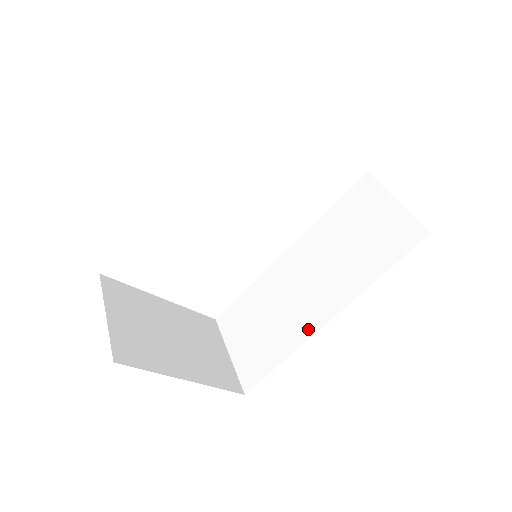
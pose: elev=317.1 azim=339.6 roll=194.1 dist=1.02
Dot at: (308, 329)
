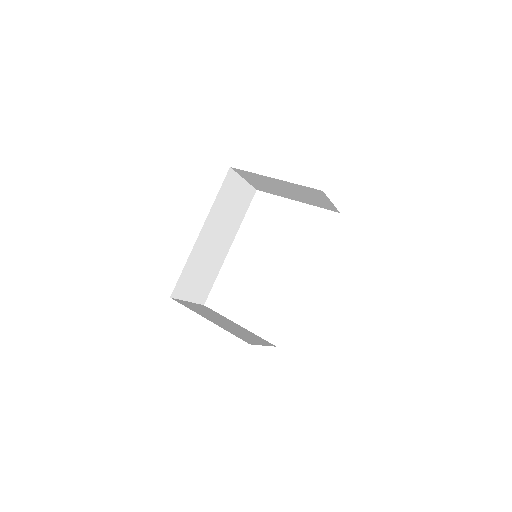
Dot at: occluded
